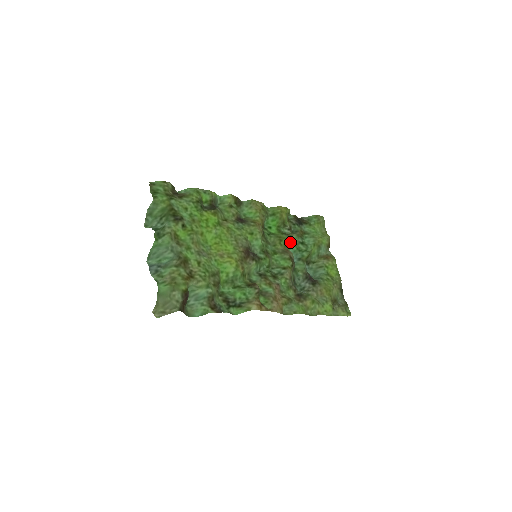
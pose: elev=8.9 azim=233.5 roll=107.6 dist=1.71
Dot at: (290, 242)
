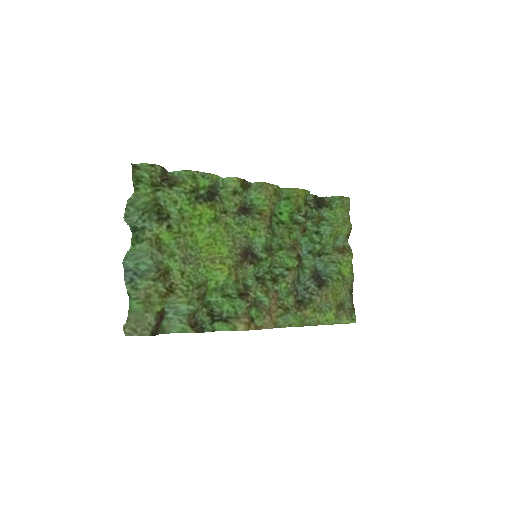
Dot at: (302, 233)
